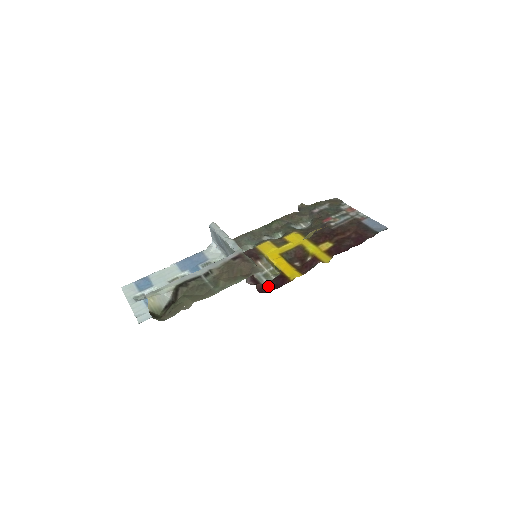
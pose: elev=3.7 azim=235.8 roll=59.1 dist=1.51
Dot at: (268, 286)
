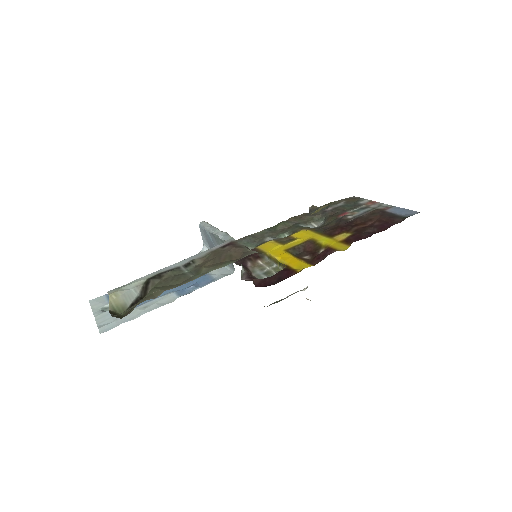
Dot at: (269, 280)
